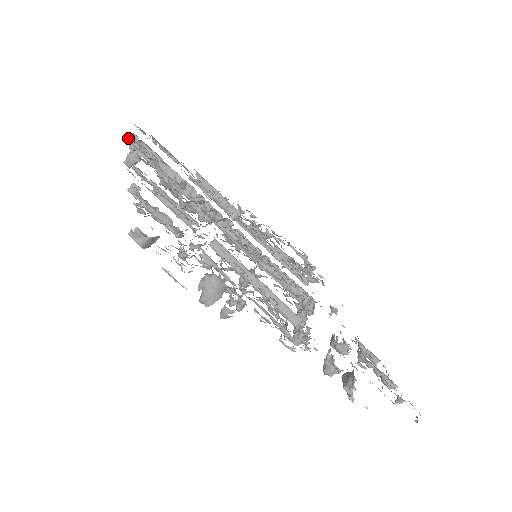
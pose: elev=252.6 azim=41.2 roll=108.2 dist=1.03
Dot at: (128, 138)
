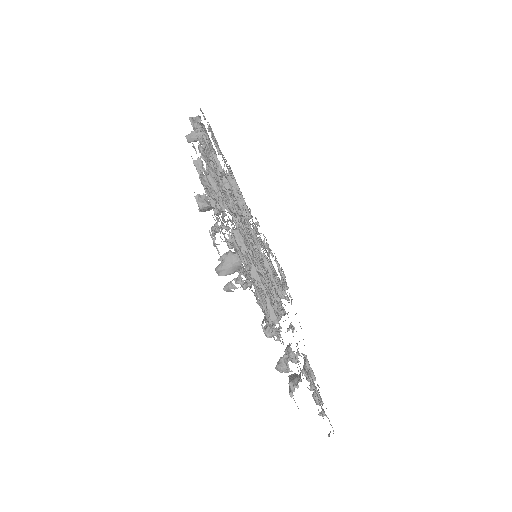
Dot at: (193, 117)
